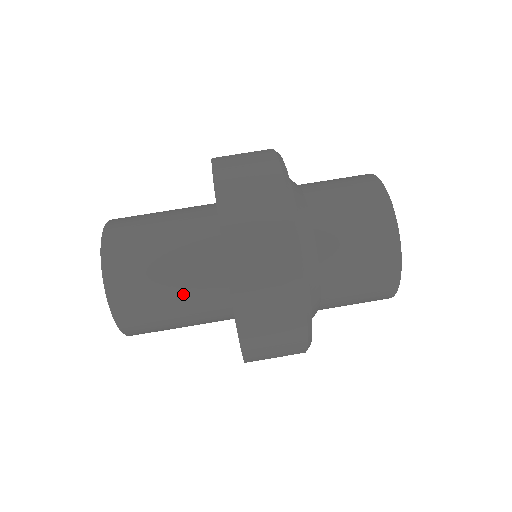
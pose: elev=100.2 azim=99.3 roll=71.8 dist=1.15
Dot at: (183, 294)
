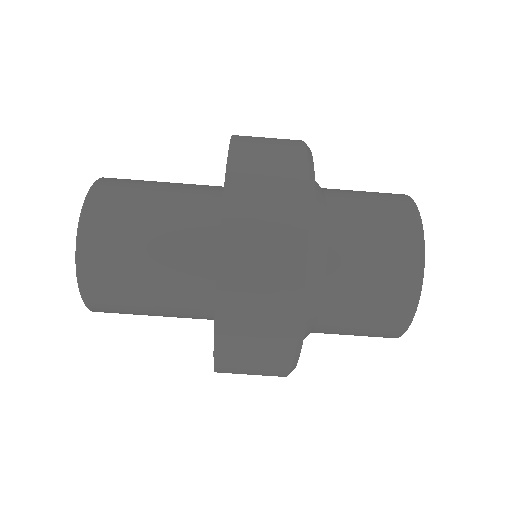
Dot at: (163, 267)
